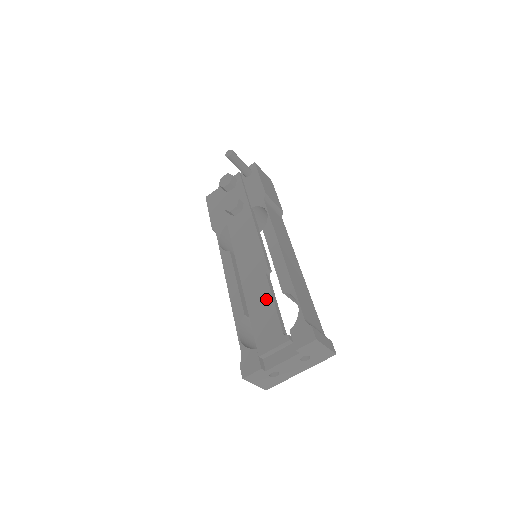
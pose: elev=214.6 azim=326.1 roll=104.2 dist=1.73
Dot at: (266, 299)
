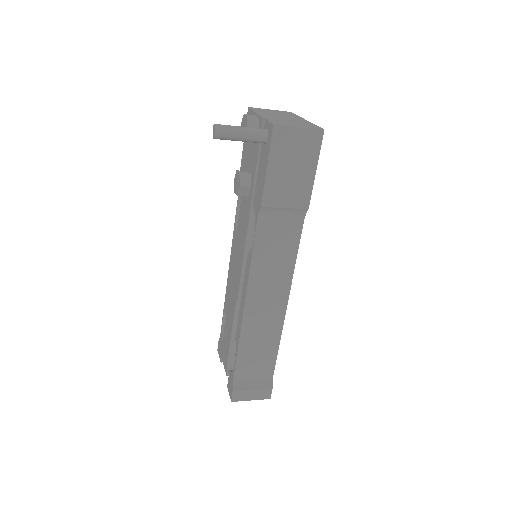
Dot at: (230, 326)
